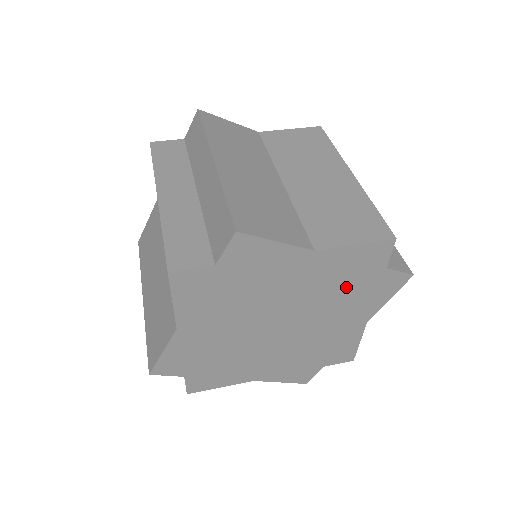
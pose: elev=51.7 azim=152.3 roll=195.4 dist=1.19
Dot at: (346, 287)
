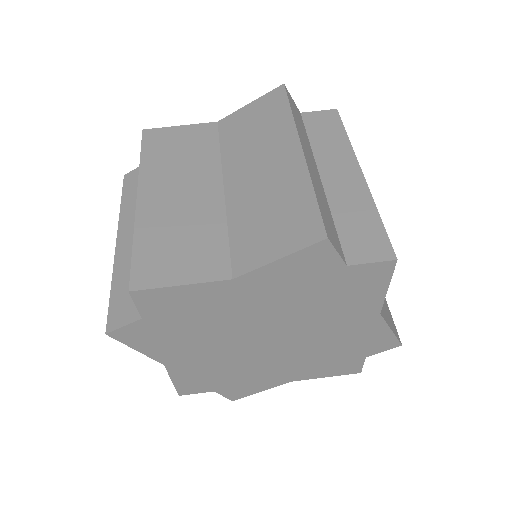
Dot at: (336, 350)
